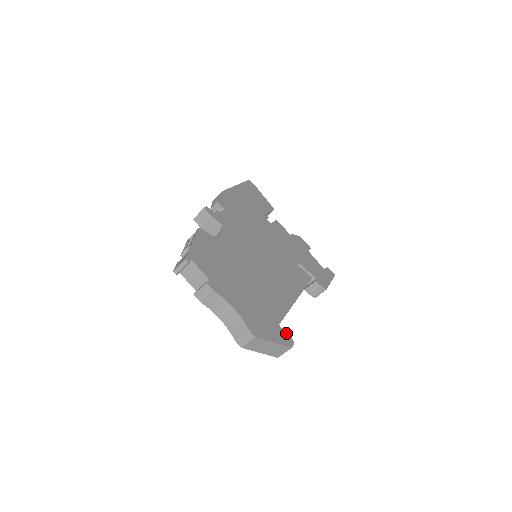
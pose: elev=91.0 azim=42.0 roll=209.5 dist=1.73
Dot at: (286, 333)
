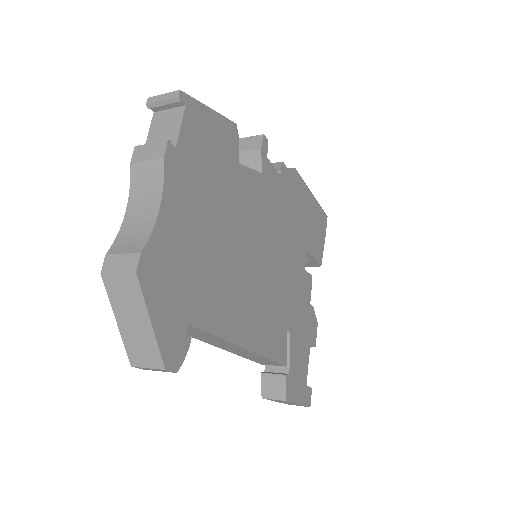
Dot at: (184, 346)
